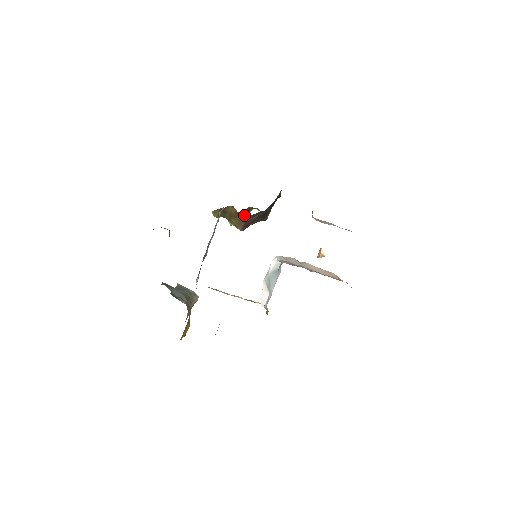
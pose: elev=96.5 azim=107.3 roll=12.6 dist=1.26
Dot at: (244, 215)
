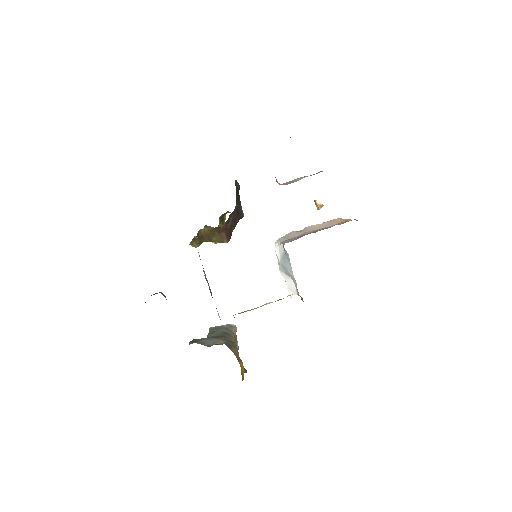
Dot at: (219, 228)
